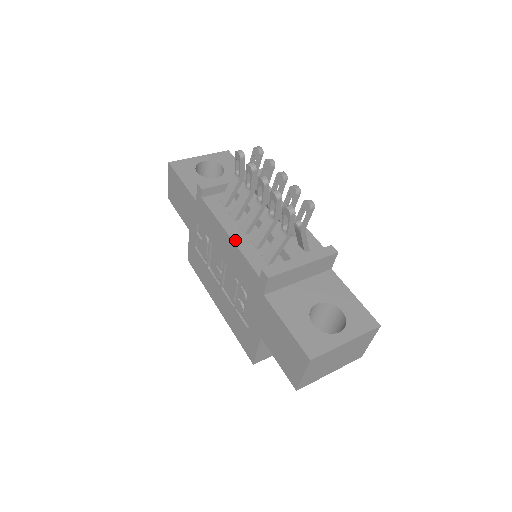
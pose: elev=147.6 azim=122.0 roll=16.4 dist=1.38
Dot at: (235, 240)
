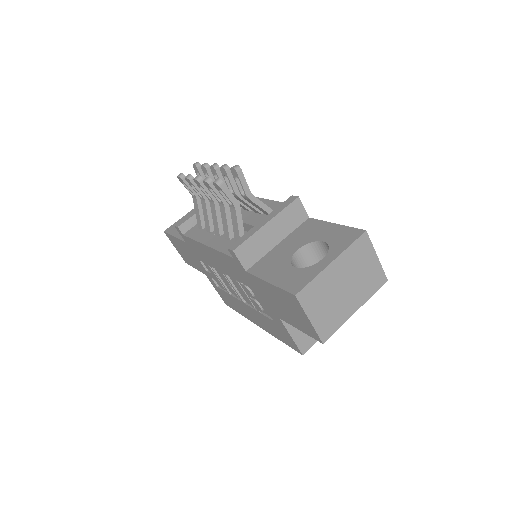
Dot at: (211, 245)
